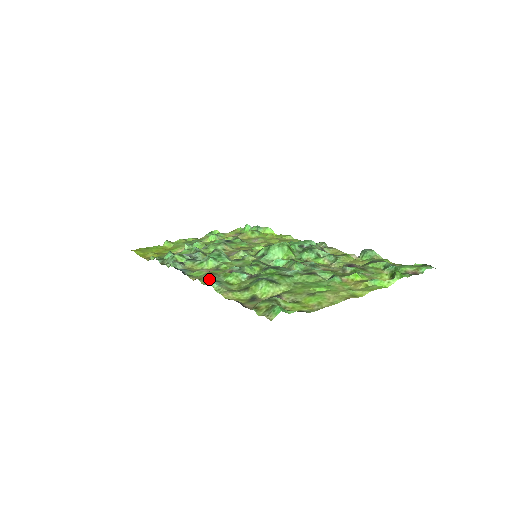
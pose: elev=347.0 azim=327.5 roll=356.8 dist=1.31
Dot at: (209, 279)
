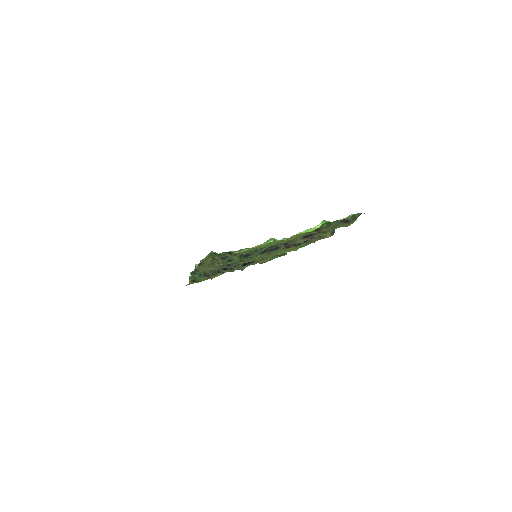
Dot at: occluded
